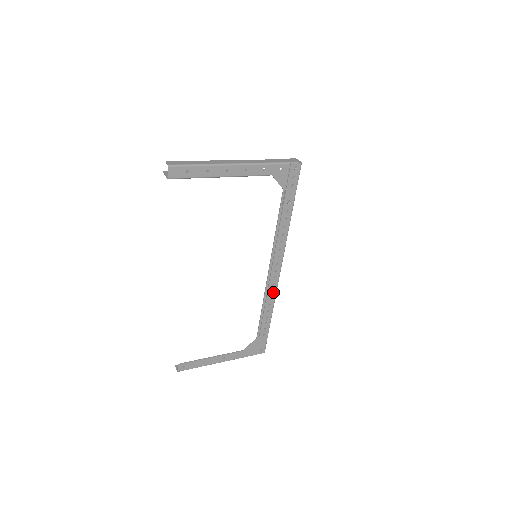
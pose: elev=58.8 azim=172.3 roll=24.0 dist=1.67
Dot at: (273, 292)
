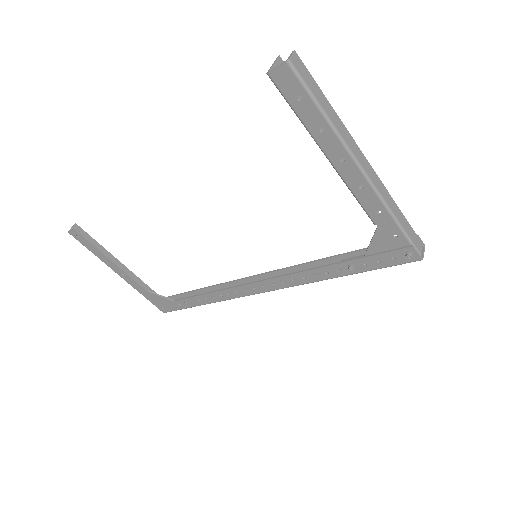
Dot at: (230, 295)
